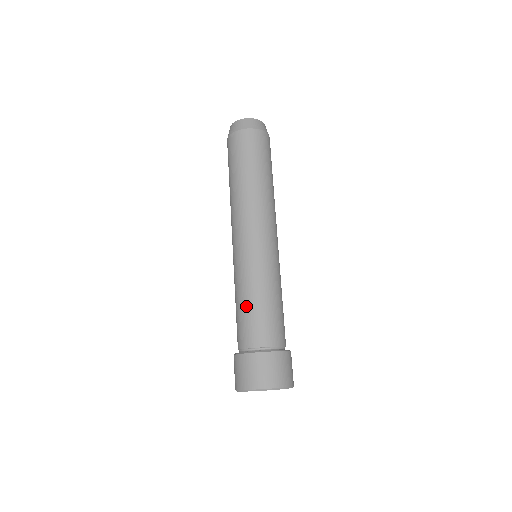
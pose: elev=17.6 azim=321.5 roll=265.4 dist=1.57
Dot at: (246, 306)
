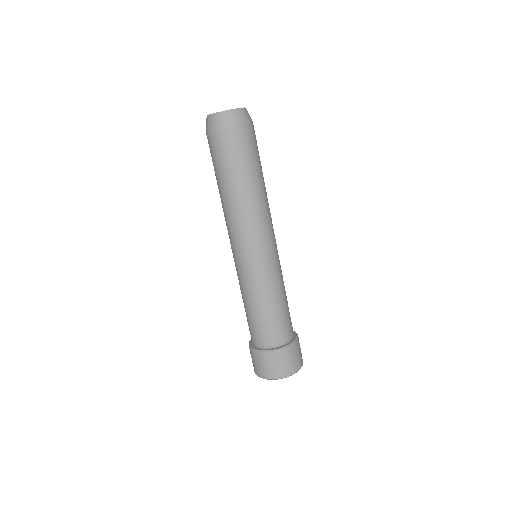
Dot at: (271, 310)
